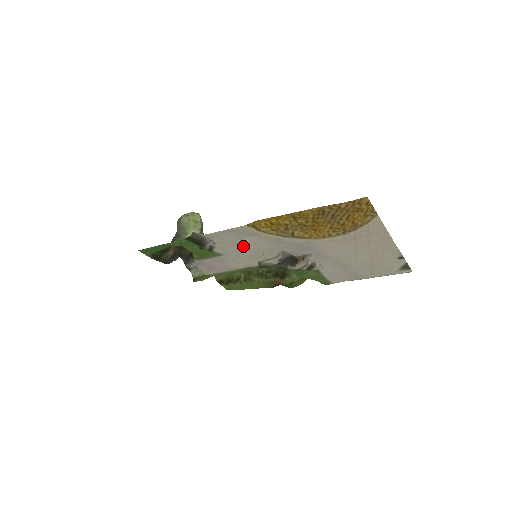
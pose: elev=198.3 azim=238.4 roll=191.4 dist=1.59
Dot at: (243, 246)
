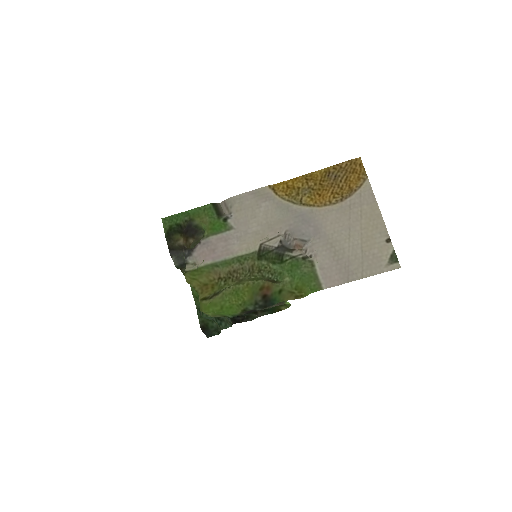
Dot at: (255, 216)
